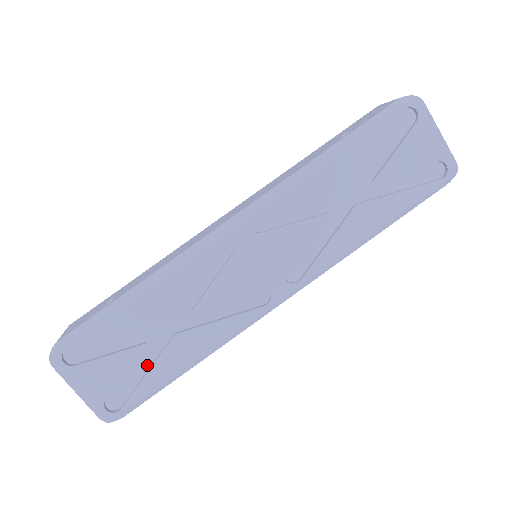
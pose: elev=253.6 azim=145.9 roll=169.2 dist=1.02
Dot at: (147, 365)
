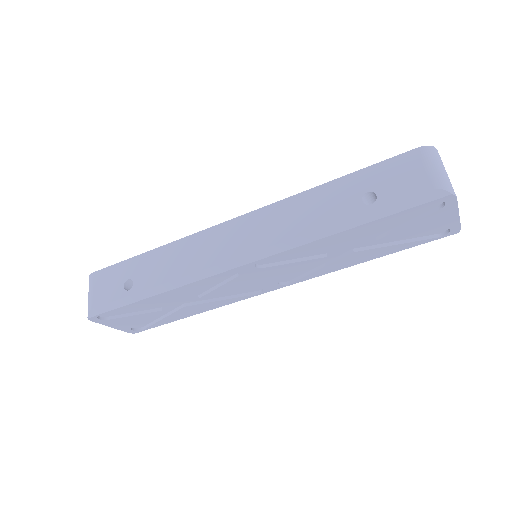
Dot at: (162, 314)
